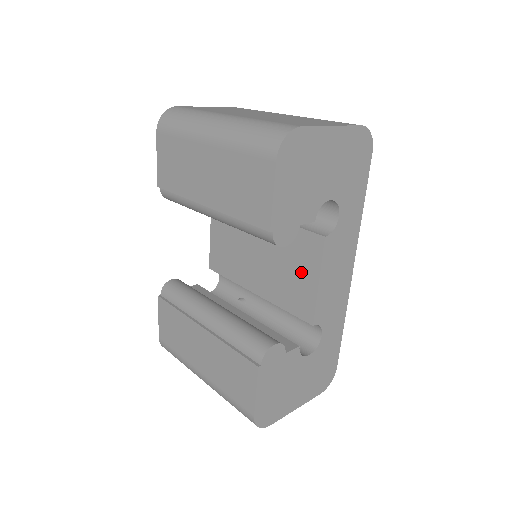
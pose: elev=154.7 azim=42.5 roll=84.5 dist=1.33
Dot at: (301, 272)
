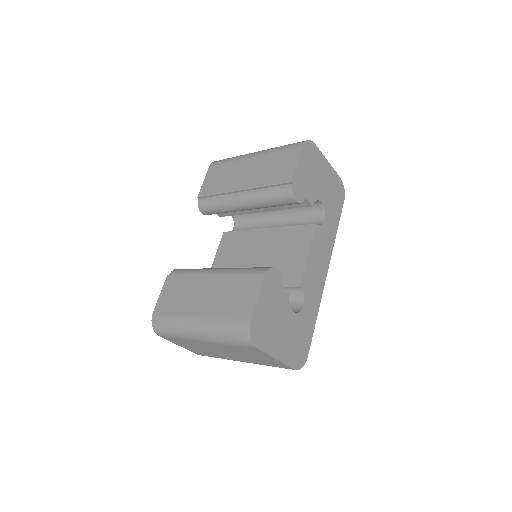
Dot at: (294, 253)
